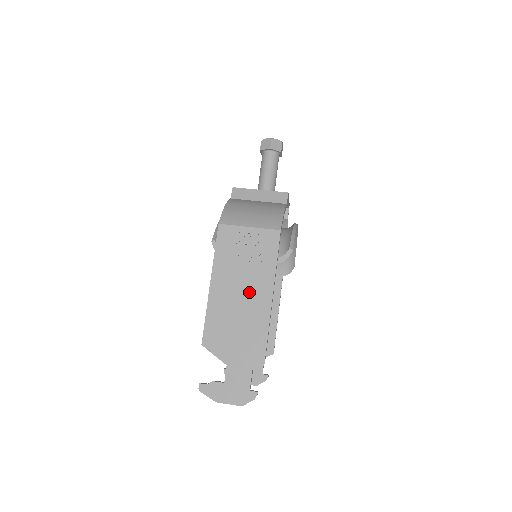
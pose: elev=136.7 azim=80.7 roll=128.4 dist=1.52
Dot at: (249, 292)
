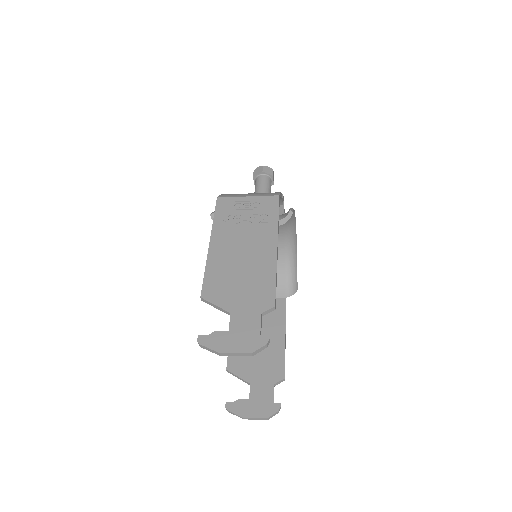
Dot at: (252, 245)
